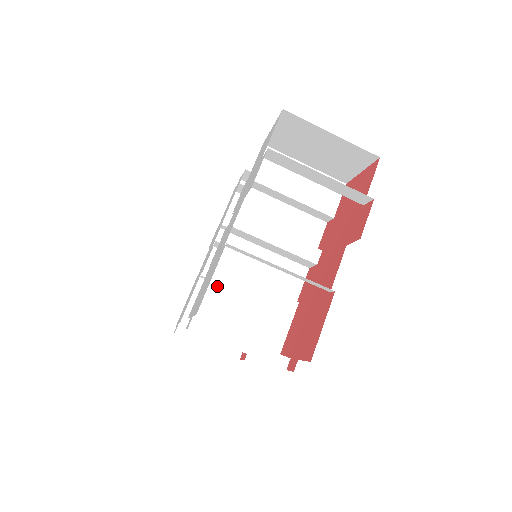
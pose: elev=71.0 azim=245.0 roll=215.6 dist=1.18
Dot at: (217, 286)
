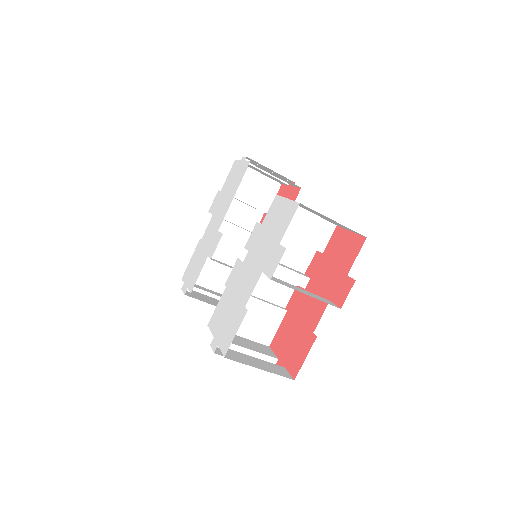
Dot at: occluded
